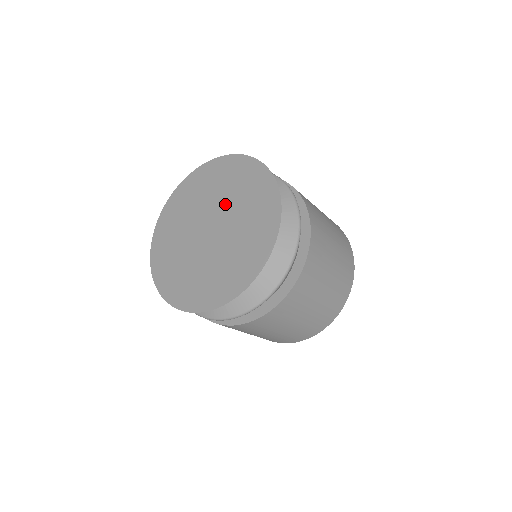
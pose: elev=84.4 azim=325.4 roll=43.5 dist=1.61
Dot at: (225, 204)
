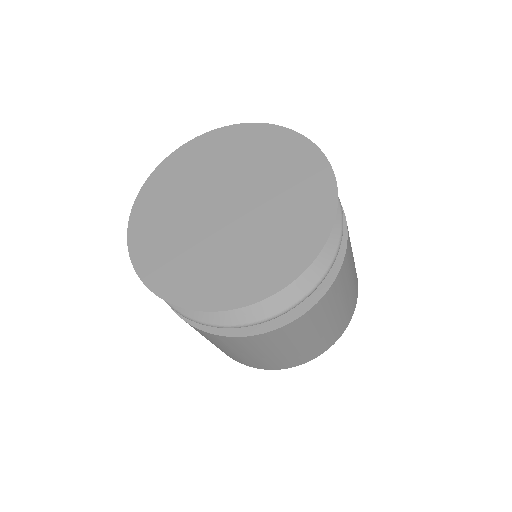
Dot at: (264, 195)
